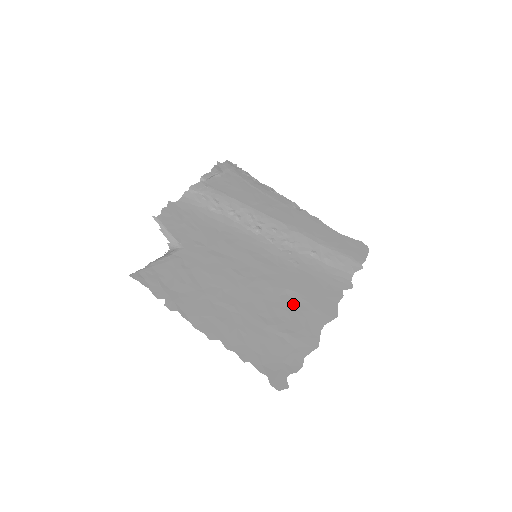
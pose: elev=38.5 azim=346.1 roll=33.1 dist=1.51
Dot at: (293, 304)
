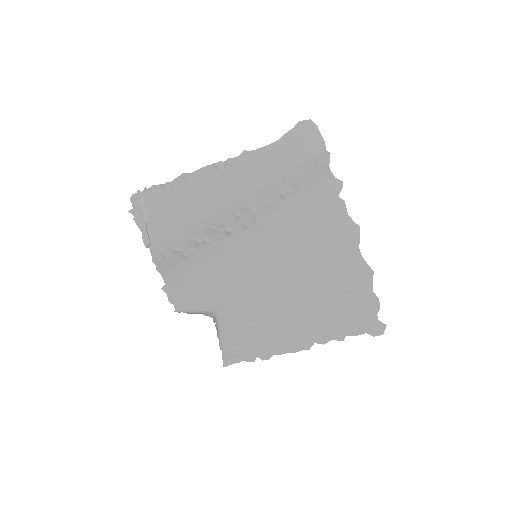
Dot at: (321, 260)
